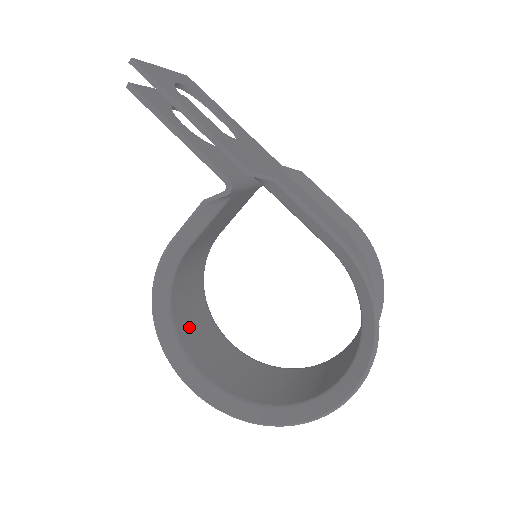
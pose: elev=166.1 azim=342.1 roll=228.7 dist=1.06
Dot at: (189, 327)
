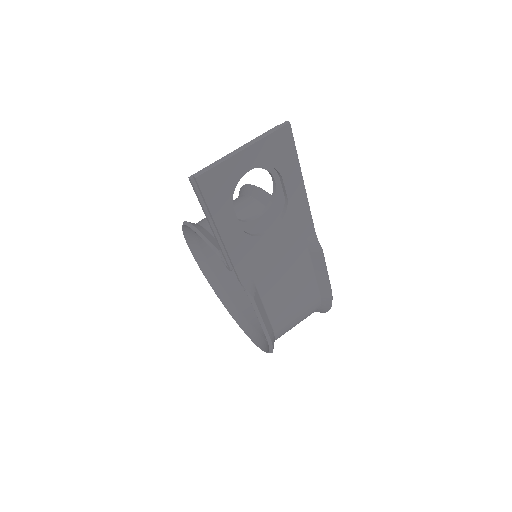
Dot at: occluded
